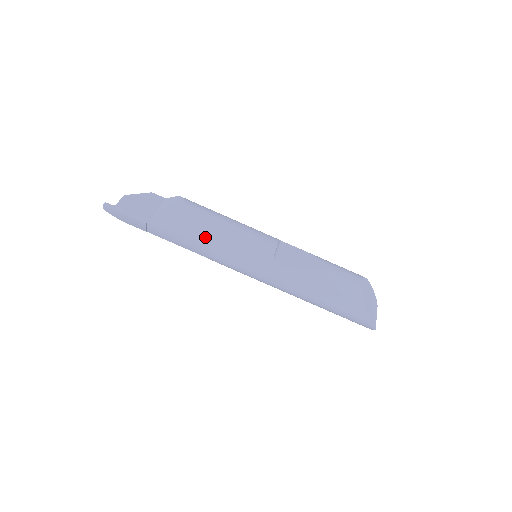
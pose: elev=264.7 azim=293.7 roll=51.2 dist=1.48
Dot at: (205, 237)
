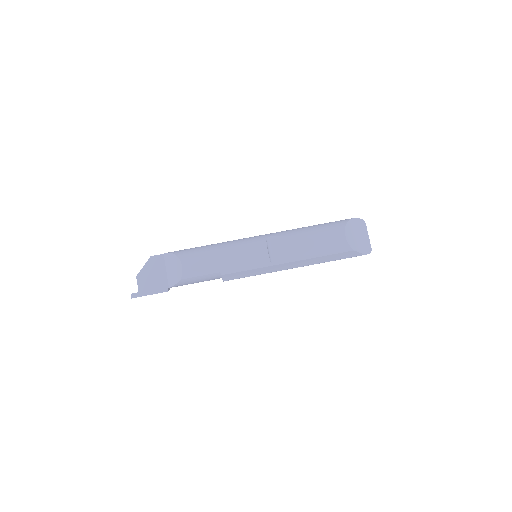
Dot at: (214, 277)
